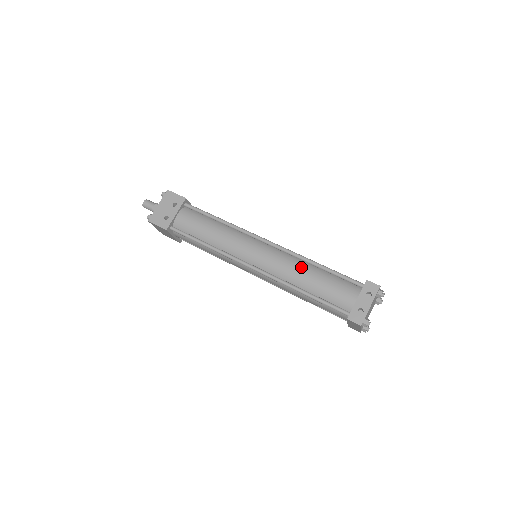
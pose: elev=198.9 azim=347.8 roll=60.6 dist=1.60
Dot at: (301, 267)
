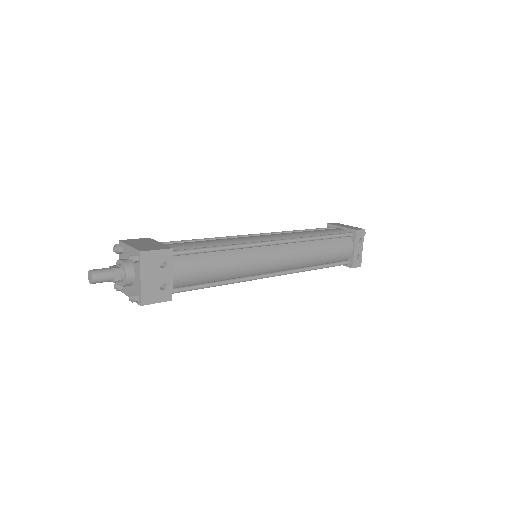
Dot at: (311, 249)
